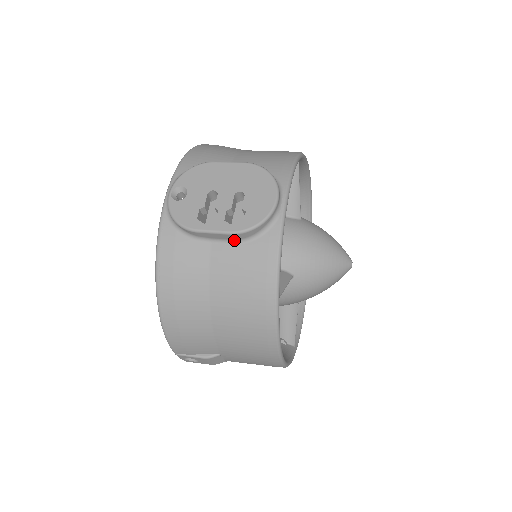
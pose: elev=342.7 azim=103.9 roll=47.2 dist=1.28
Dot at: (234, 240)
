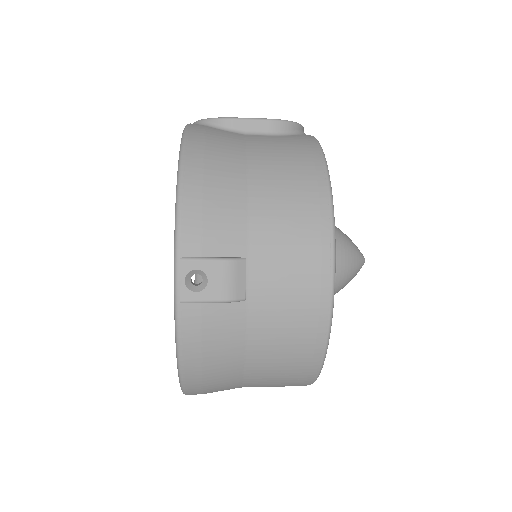
Dot at: (269, 132)
